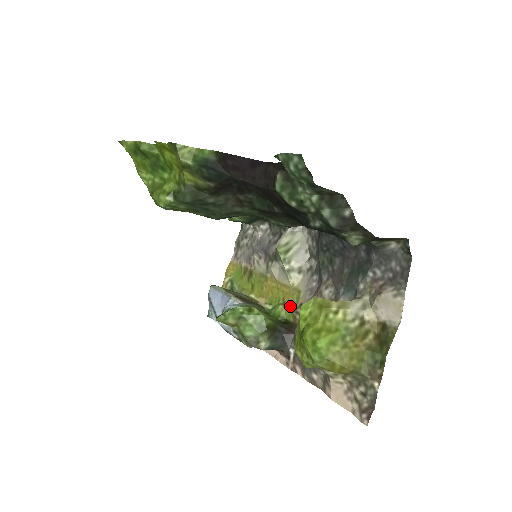
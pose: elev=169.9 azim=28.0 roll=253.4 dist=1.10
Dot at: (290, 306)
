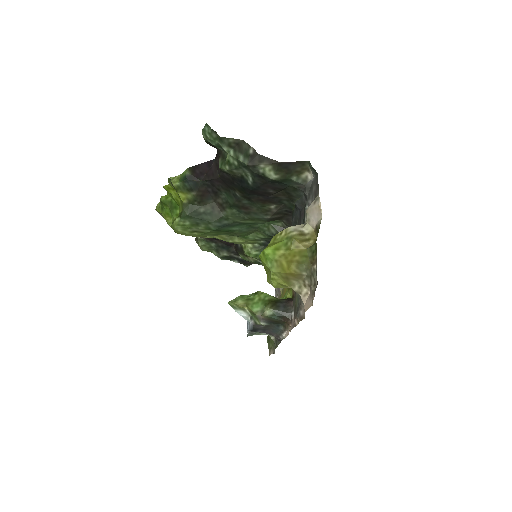
Dot at: occluded
